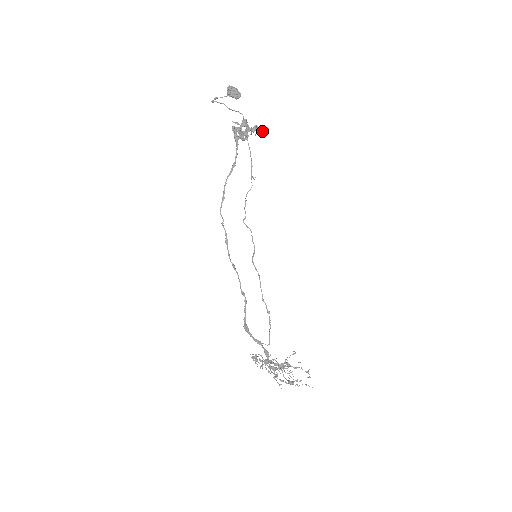
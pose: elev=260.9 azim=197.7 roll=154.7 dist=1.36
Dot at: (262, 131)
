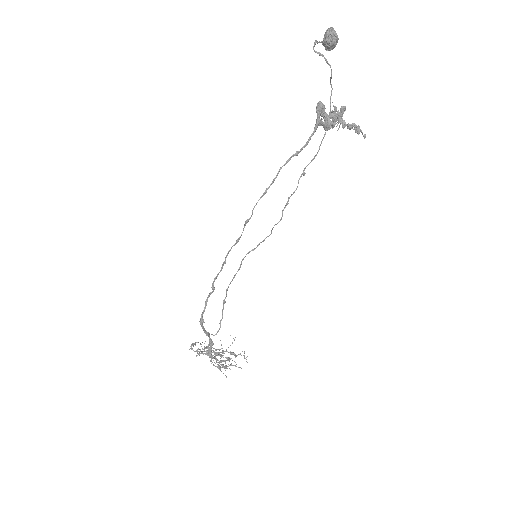
Dot at: occluded
